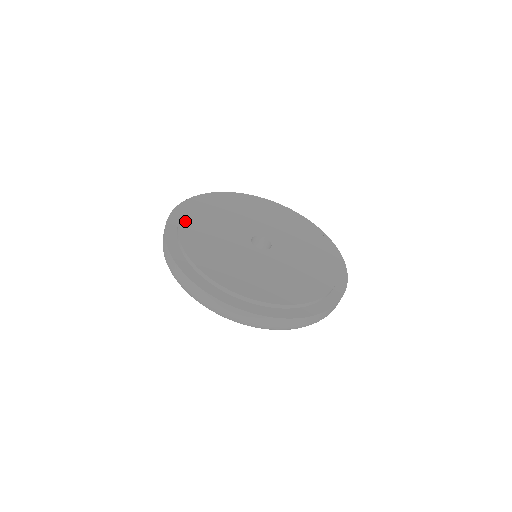
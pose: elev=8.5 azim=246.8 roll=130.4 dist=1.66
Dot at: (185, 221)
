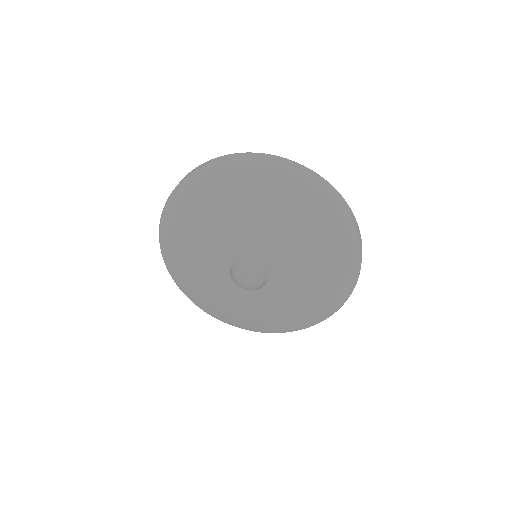
Dot at: occluded
